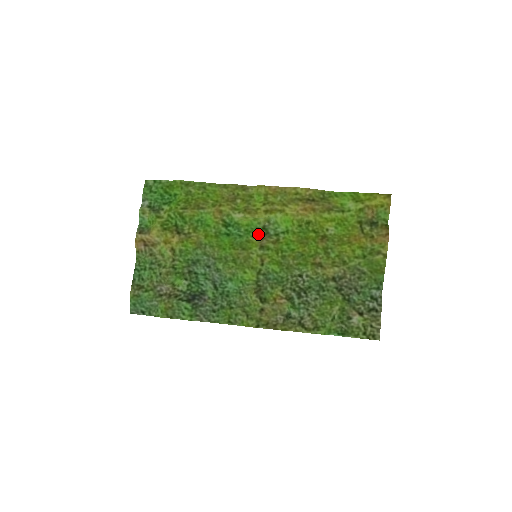
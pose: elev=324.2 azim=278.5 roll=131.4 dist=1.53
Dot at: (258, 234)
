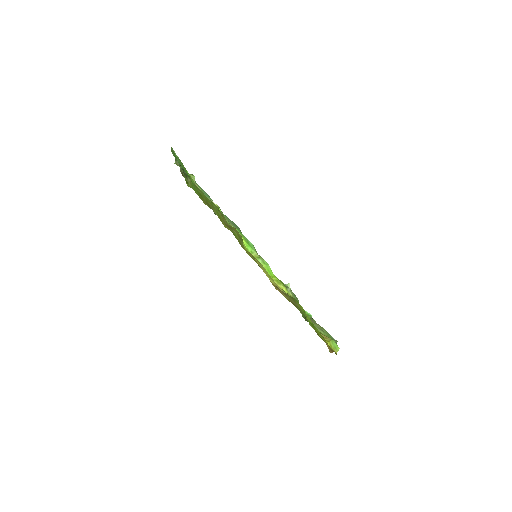
Dot at: occluded
